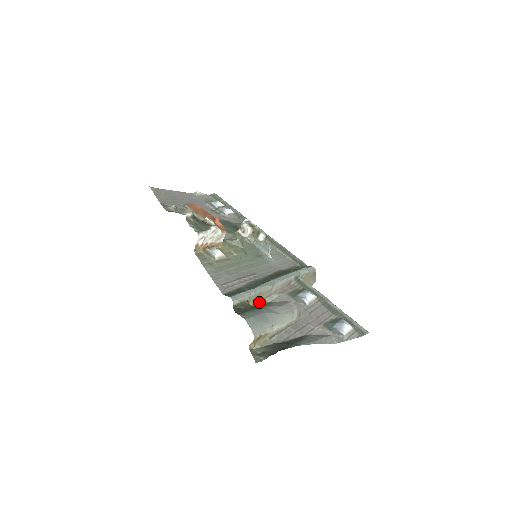
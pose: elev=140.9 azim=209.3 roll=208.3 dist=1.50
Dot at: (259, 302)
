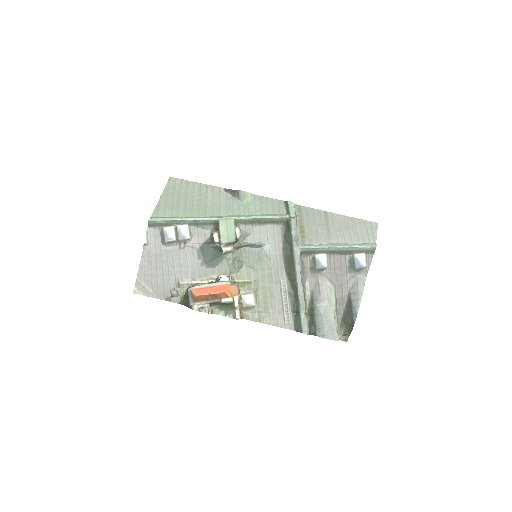
Dot at: (306, 301)
